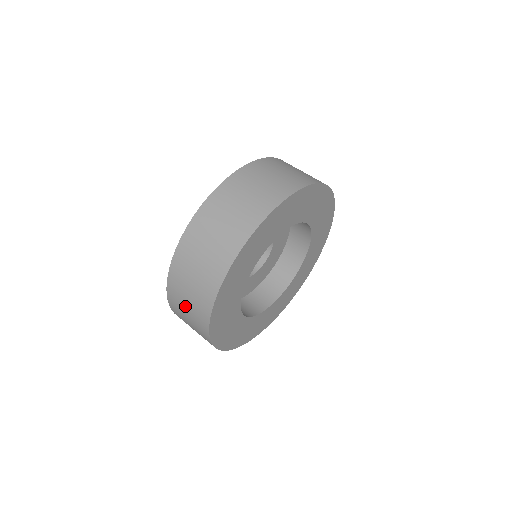
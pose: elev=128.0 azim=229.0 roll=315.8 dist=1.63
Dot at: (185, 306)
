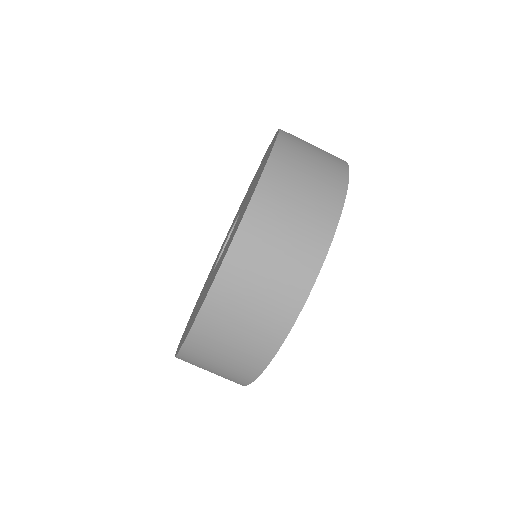
Dot at: occluded
